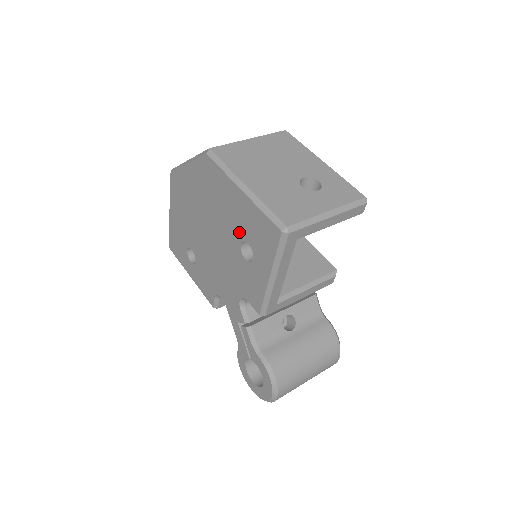
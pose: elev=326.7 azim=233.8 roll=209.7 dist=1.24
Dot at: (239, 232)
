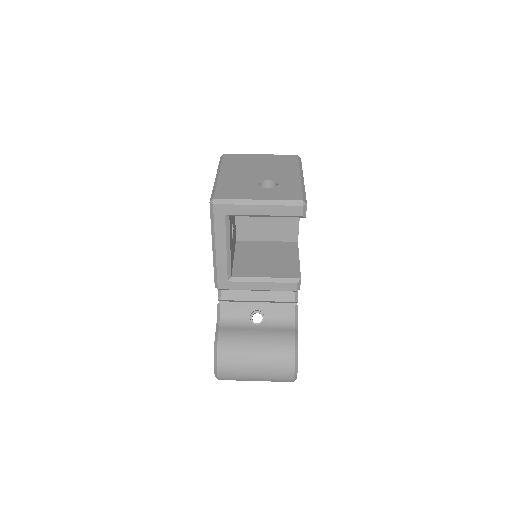
Dot at: occluded
